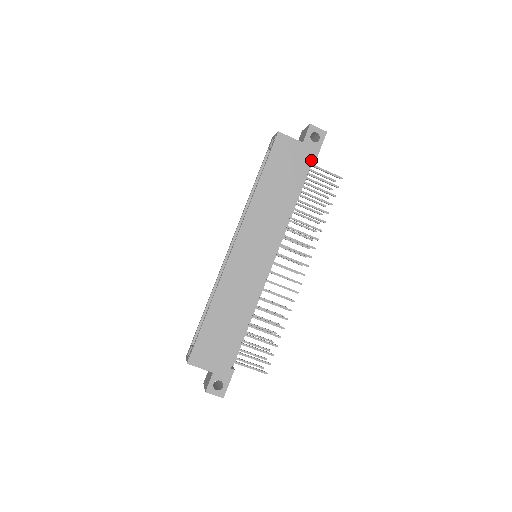
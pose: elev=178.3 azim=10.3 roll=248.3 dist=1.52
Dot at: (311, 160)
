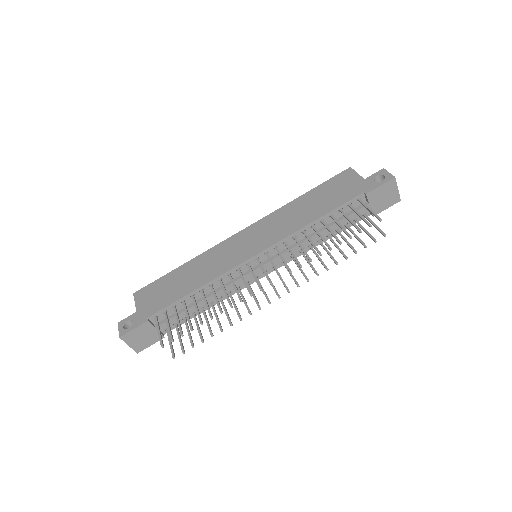
Dot at: (360, 193)
